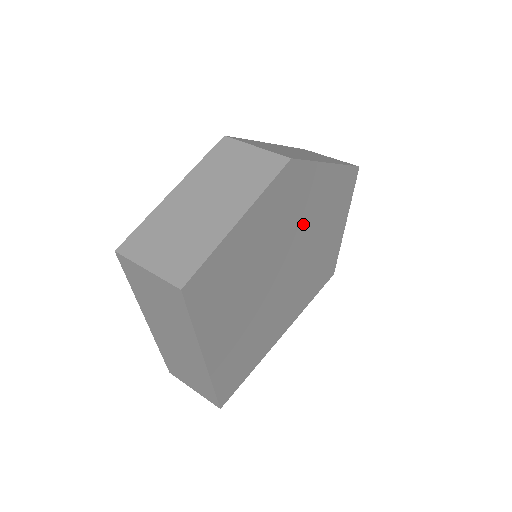
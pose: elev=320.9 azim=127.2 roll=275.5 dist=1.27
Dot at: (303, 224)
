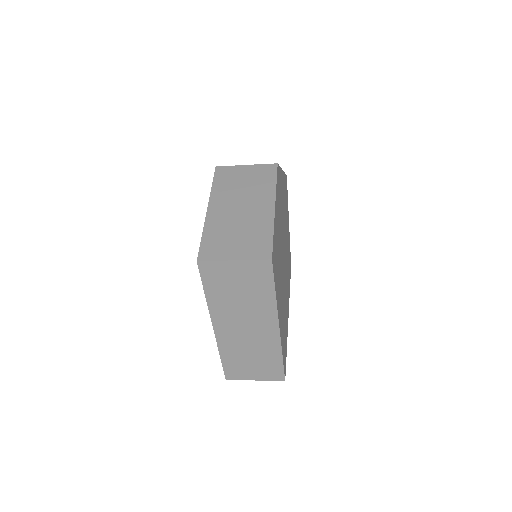
Dot at: (283, 218)
